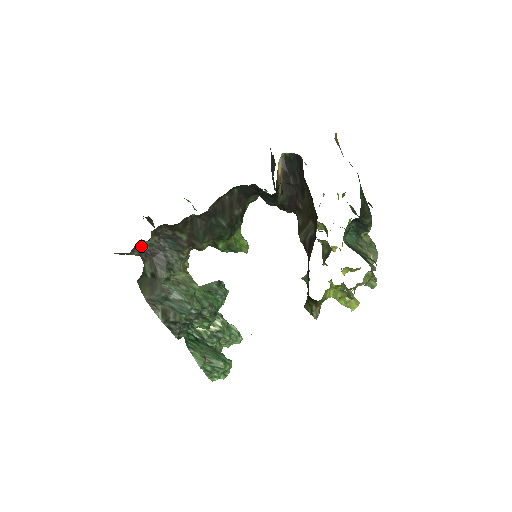
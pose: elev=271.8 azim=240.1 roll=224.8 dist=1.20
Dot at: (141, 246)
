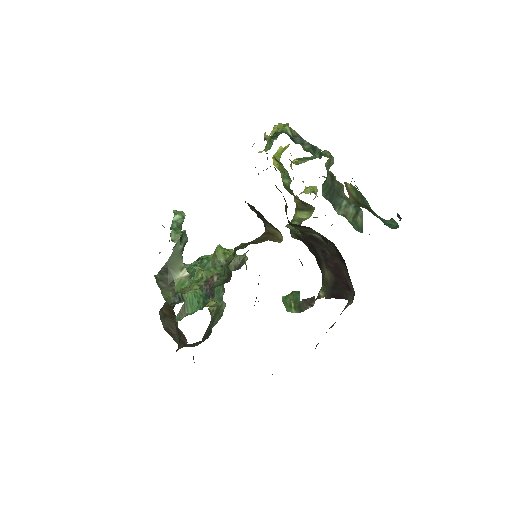
Dot at: occluded
